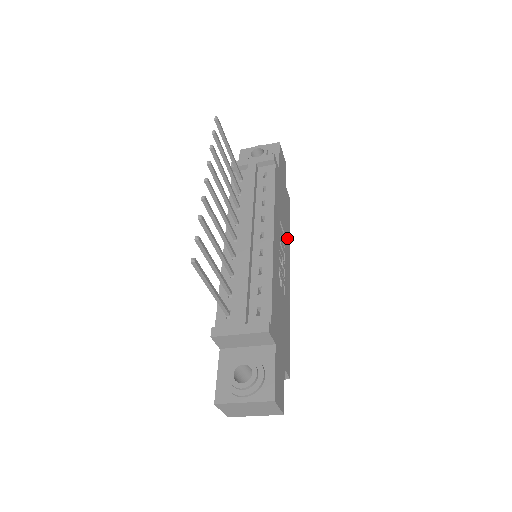
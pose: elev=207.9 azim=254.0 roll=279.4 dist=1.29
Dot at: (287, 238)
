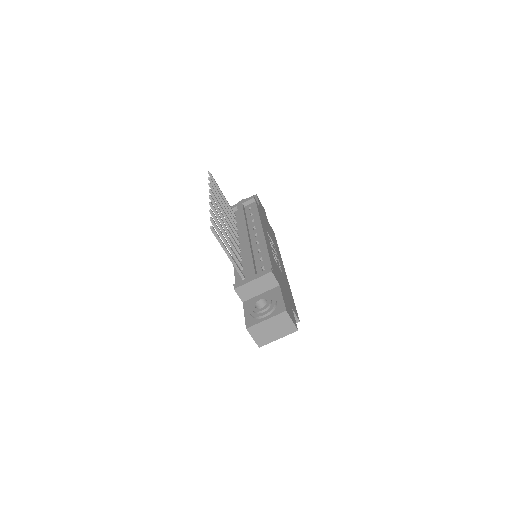
Dot at: (277, 248)
